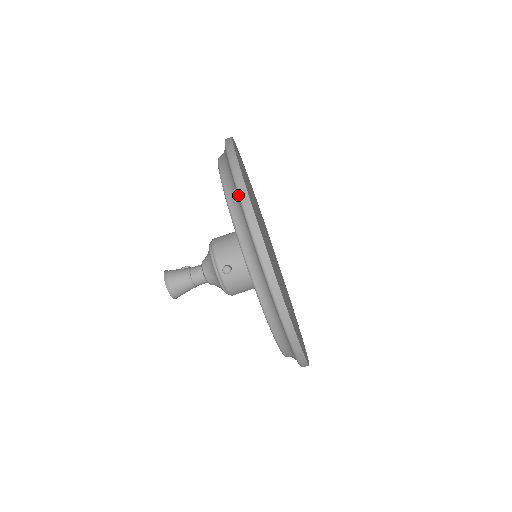
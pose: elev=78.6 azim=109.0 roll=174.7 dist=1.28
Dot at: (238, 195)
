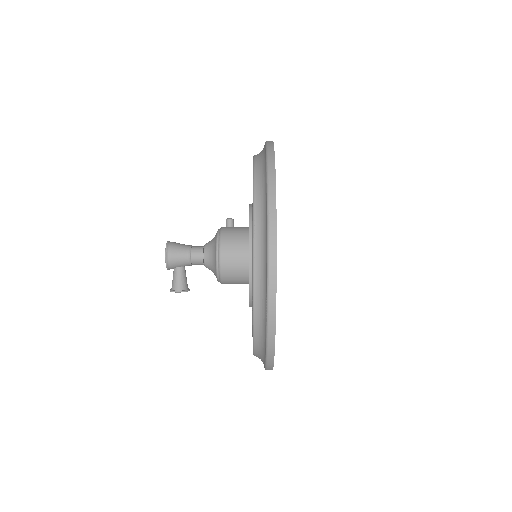
Dot at: occluded
